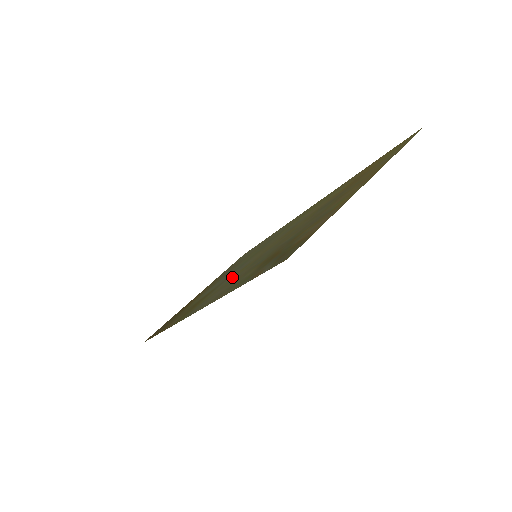
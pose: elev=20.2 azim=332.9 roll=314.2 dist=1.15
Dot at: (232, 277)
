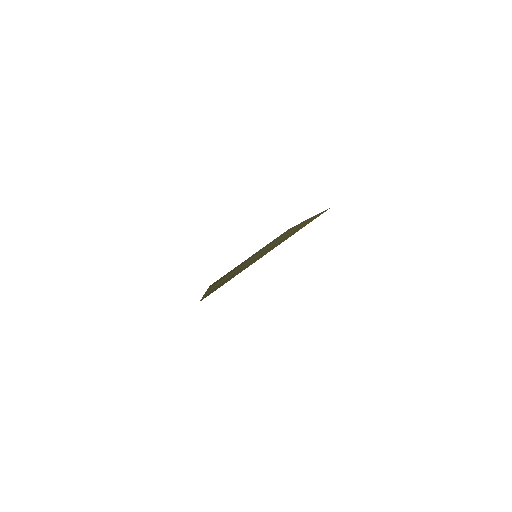
Dot at: occluded
